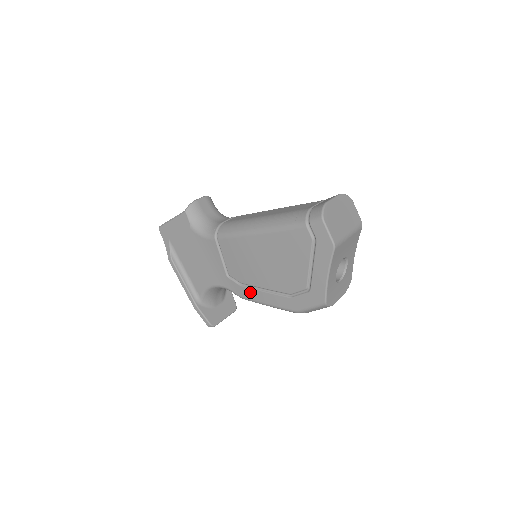
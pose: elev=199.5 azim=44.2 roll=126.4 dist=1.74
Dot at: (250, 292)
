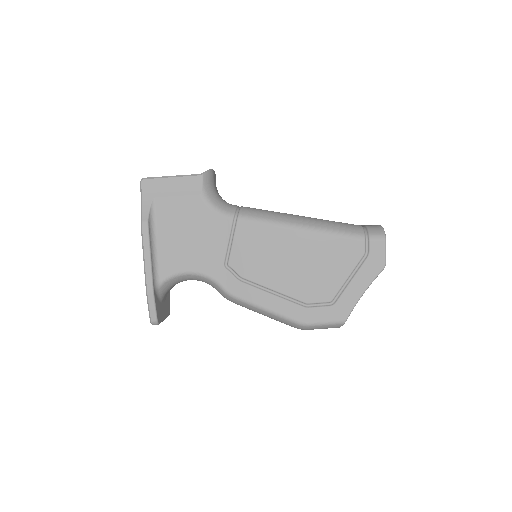
Dot at: (250, 291)
